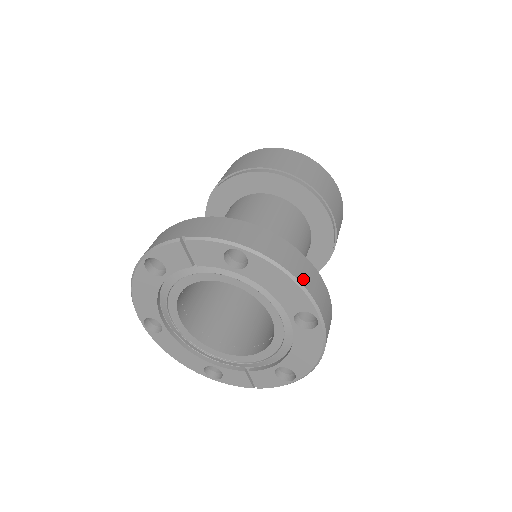
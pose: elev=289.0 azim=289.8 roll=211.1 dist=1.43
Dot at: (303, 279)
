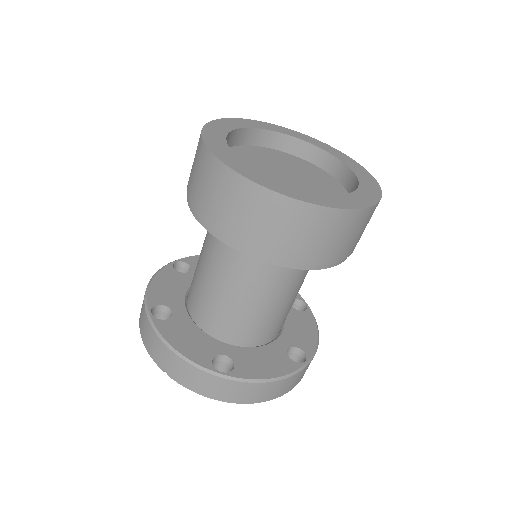
Dot at: (272, 397)
